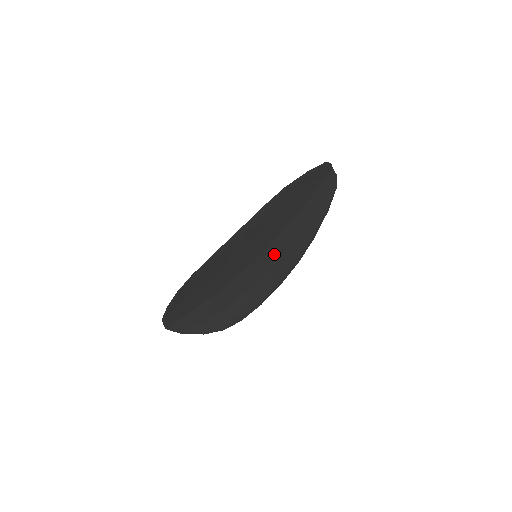
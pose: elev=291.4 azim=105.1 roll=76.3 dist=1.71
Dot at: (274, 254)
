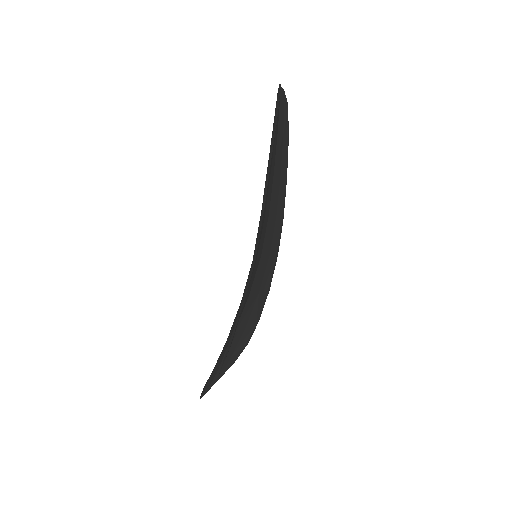
Dot at: (269, 237)
